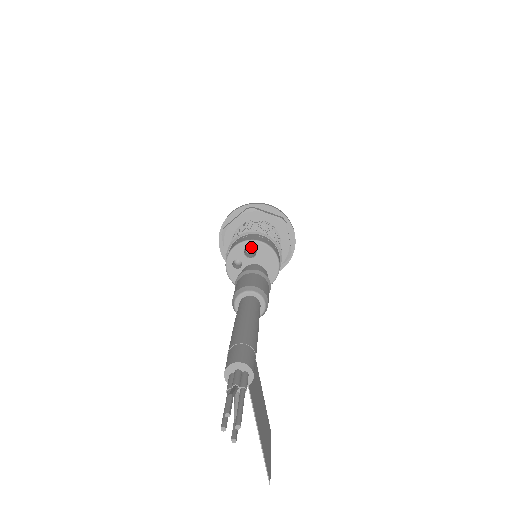
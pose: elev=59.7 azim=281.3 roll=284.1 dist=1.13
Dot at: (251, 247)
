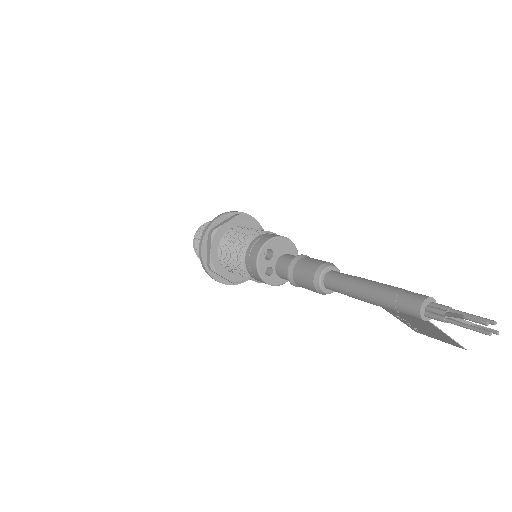
Dot at: occluded
